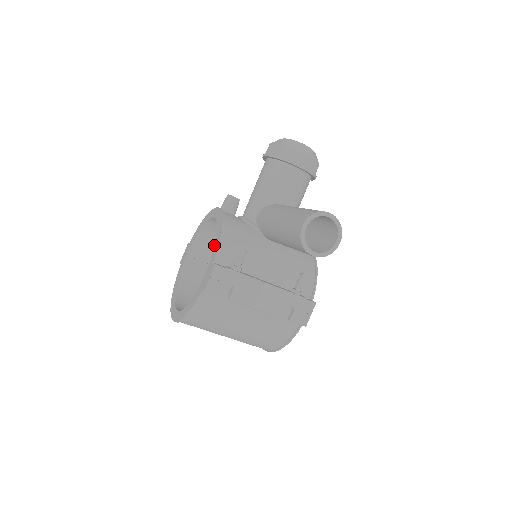
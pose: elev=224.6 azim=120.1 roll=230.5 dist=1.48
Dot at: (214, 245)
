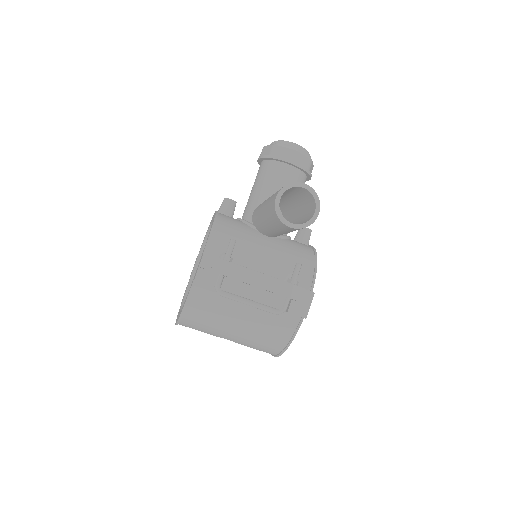
Dot at: occluded
